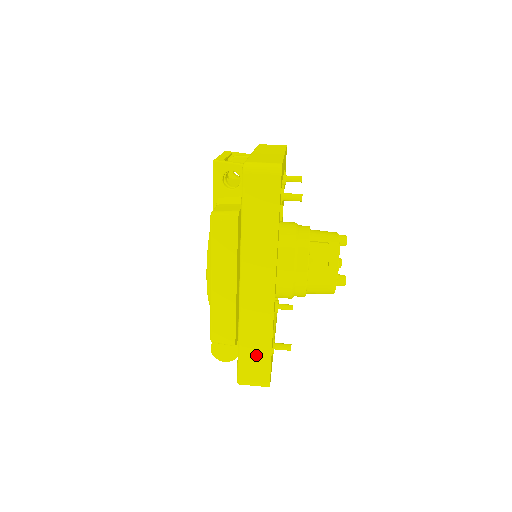
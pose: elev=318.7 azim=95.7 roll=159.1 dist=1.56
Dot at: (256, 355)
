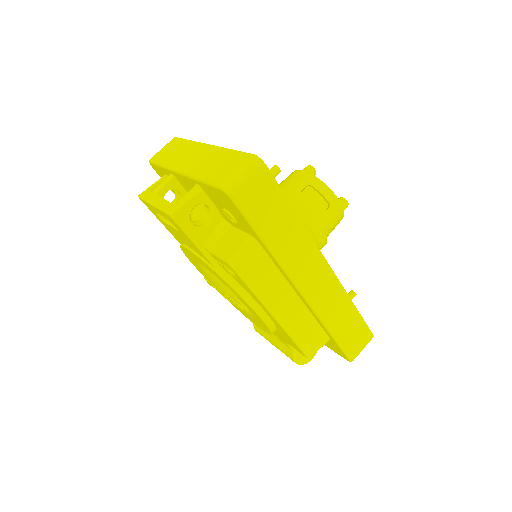
Dot at: (350, 328)
